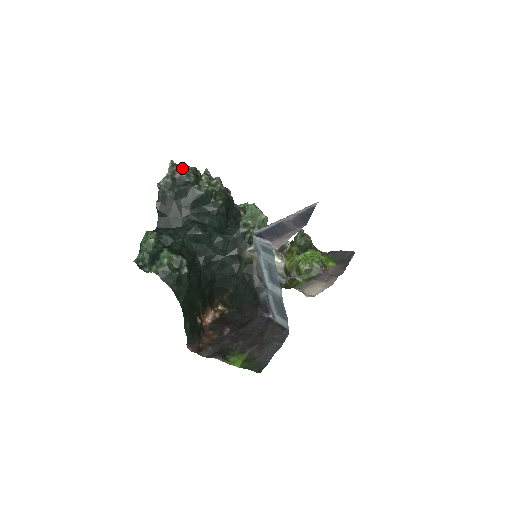
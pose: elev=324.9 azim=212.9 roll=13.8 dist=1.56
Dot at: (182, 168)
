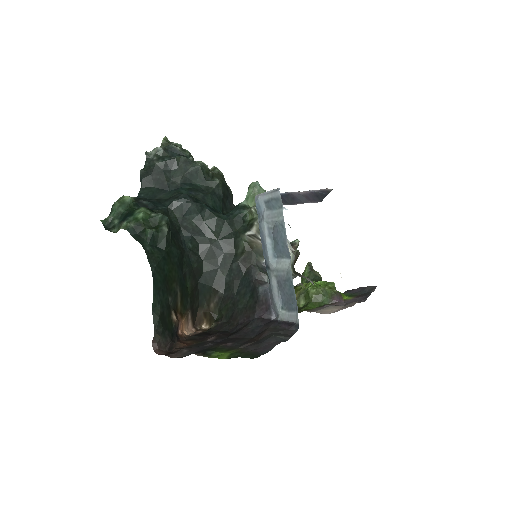
Dot at: (177, 145)
